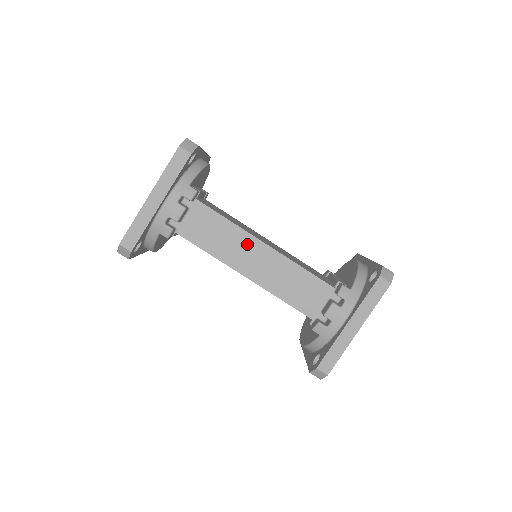
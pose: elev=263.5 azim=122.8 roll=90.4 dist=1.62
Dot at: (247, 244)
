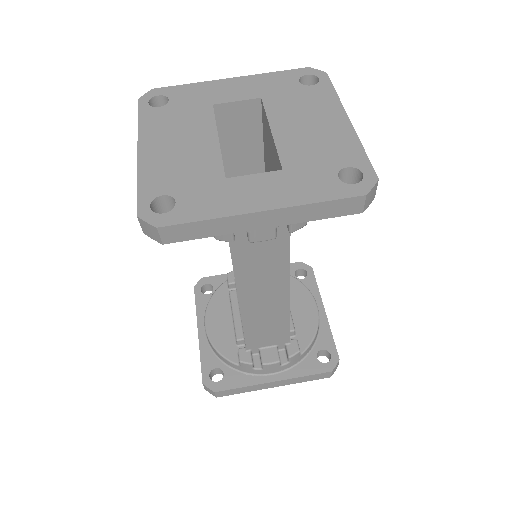
Dot at: (276, 282)
